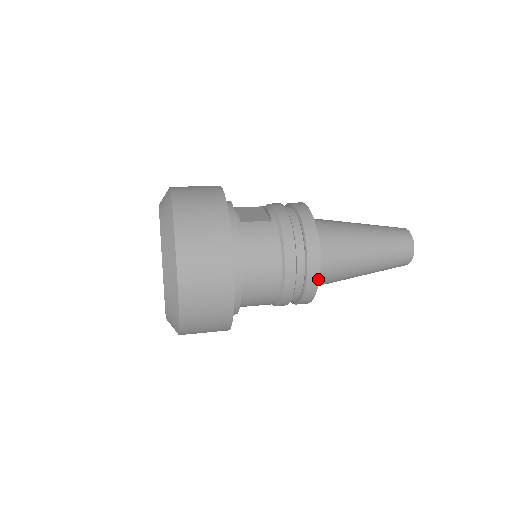
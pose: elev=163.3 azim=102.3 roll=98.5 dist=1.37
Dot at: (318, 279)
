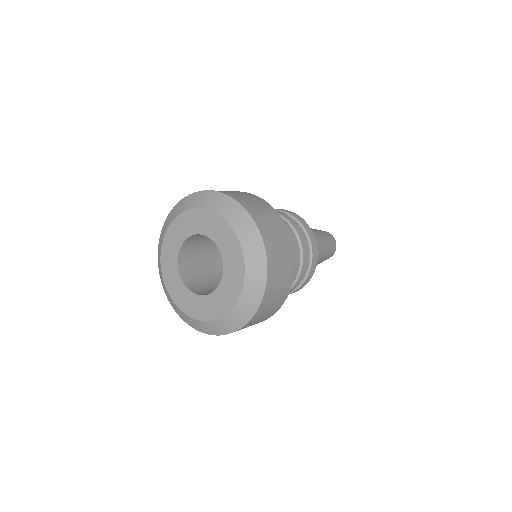
Dot at: (317, 253)
